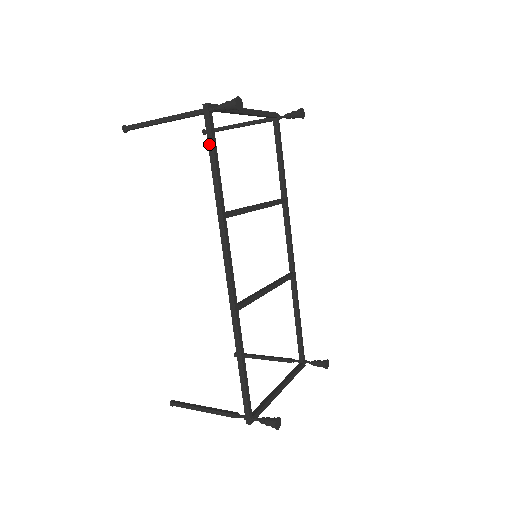
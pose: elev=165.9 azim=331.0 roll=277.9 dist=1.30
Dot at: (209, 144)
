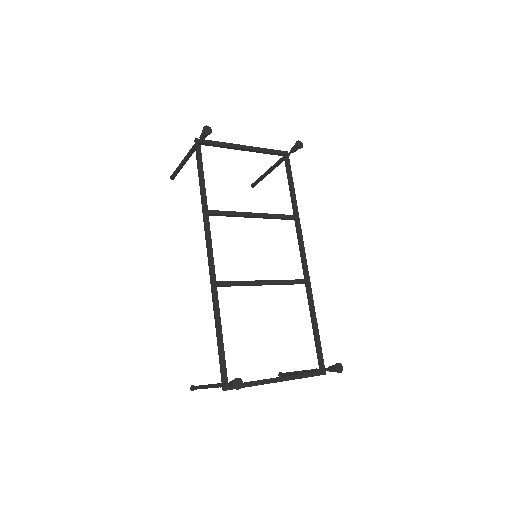
Dot at: (197, 164)
